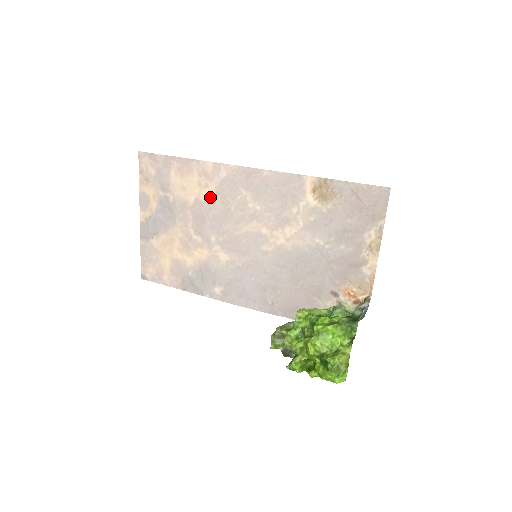
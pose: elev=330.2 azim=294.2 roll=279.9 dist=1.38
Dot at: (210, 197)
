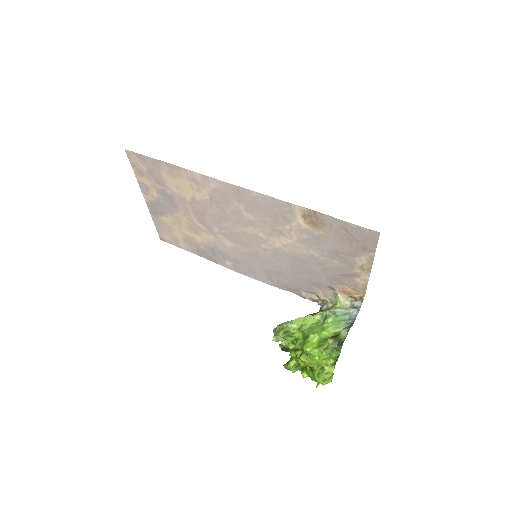
Dot at: (205, 200)
